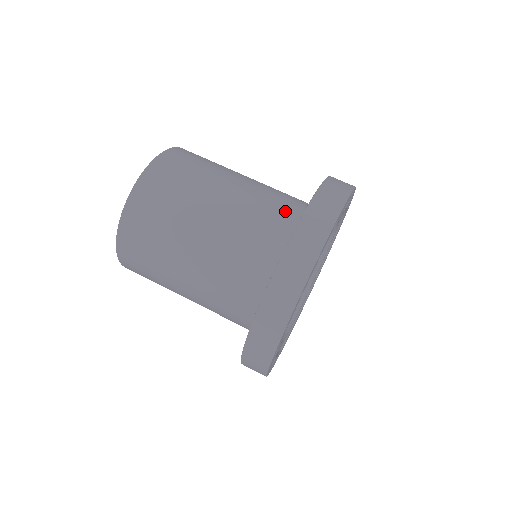
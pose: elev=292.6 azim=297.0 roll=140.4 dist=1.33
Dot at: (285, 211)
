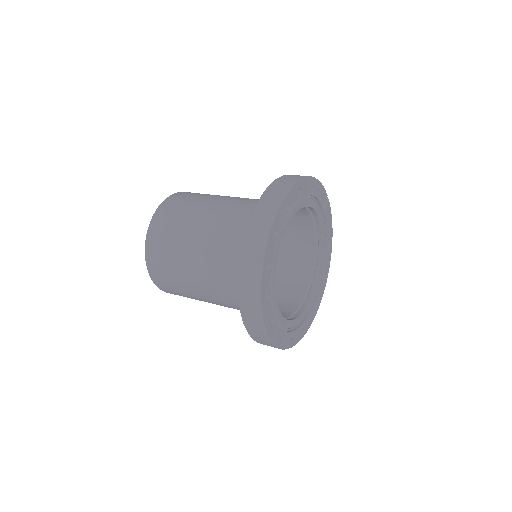
Dot at: occluded
